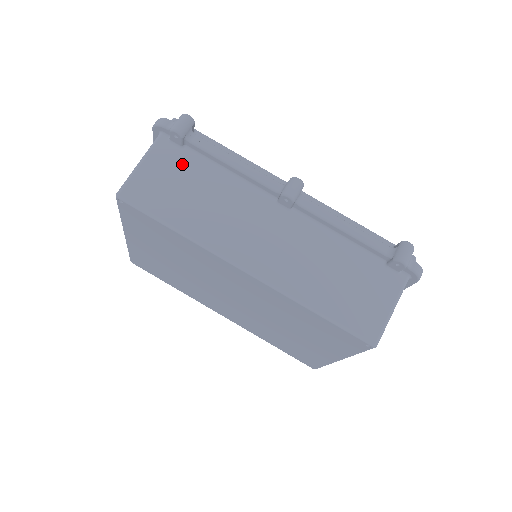
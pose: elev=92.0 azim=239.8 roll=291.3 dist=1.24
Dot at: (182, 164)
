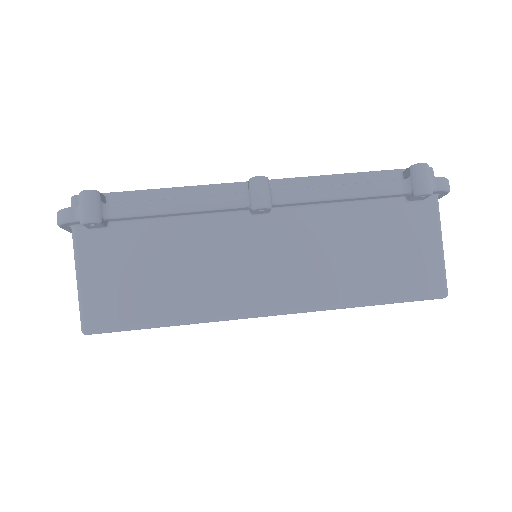
Dot at: (122, 247)
